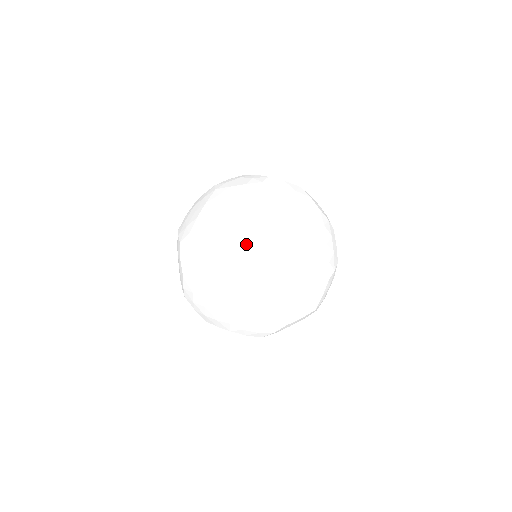
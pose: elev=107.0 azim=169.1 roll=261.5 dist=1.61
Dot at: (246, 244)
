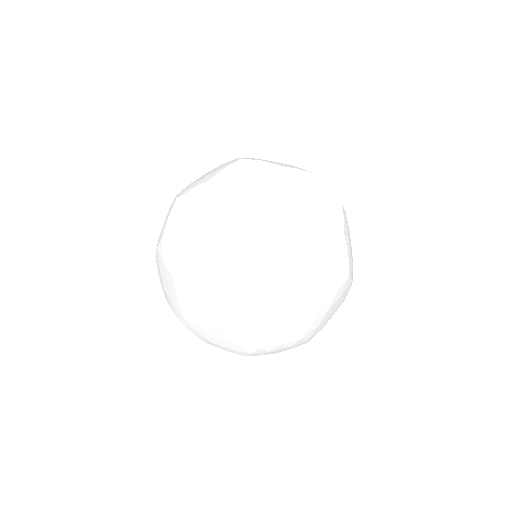
Dot at: (183, 310)
